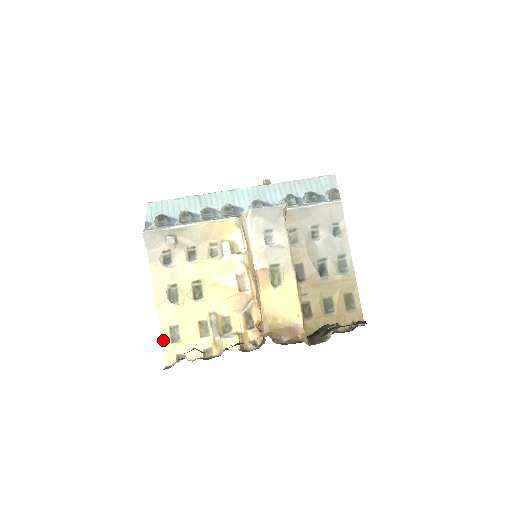
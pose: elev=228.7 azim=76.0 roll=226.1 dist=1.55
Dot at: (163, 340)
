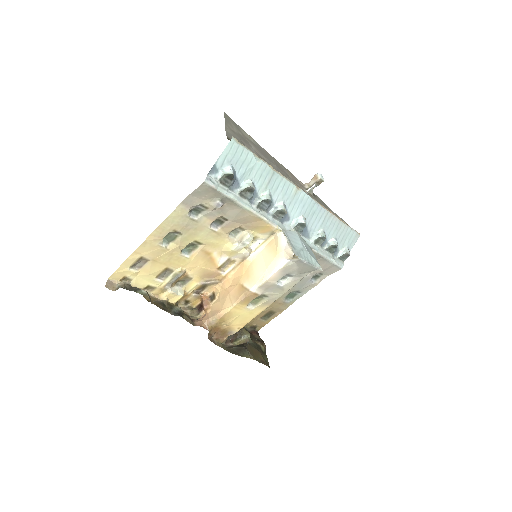
Dot at: (126, 262)
